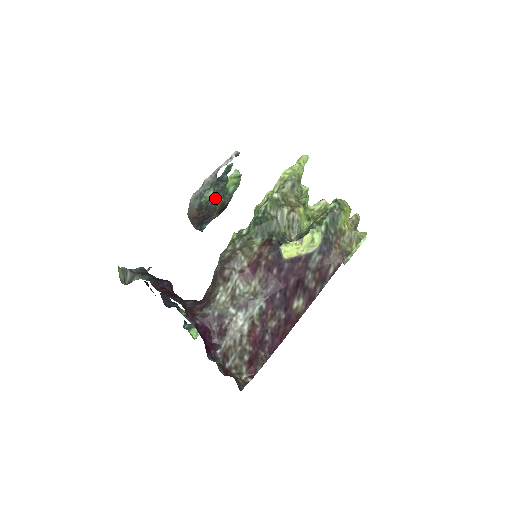
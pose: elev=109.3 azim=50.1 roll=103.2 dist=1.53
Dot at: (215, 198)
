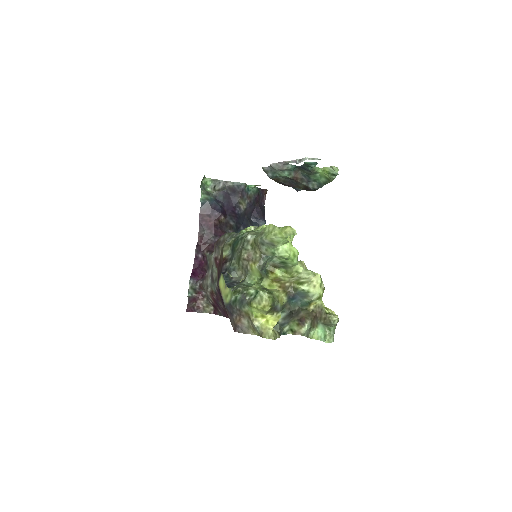
Dot at: (294, 179)
